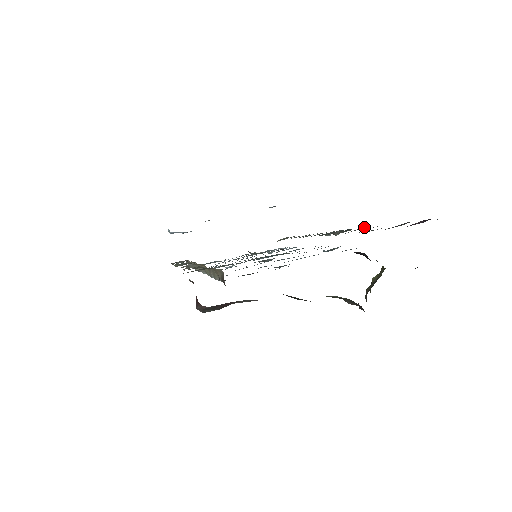
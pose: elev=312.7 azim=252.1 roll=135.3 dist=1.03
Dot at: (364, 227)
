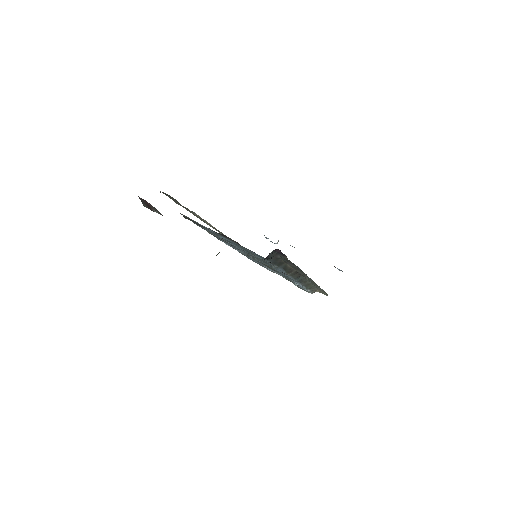
Dot at: occluded
